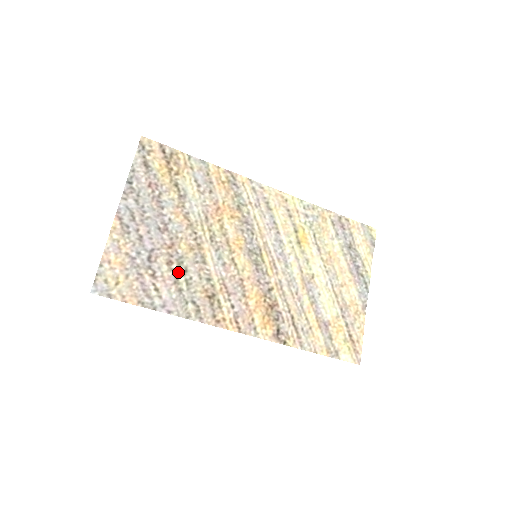
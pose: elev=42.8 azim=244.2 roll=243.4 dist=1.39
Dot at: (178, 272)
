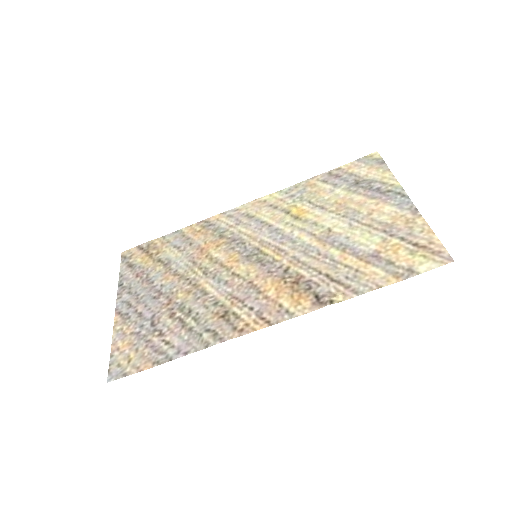
Dot at: (183, 317)
